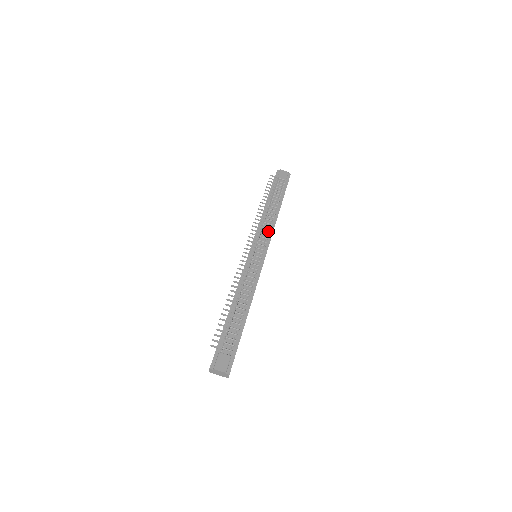
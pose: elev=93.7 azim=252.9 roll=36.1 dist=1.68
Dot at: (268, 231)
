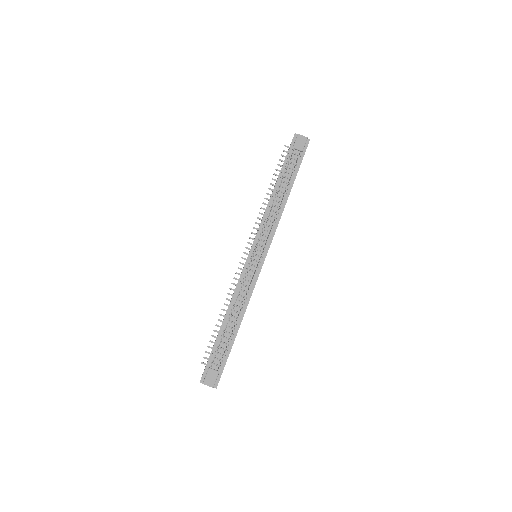
Dot at: (271, 227)
